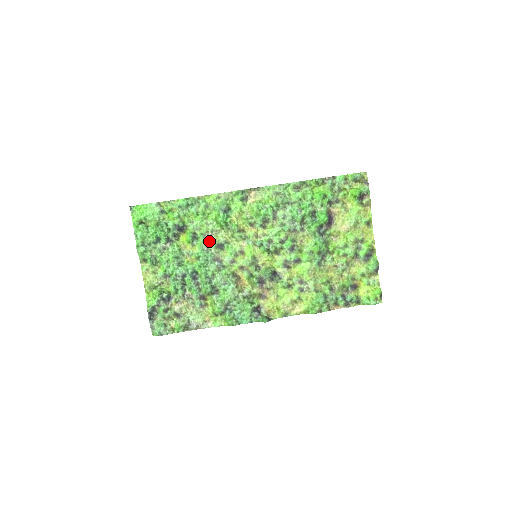
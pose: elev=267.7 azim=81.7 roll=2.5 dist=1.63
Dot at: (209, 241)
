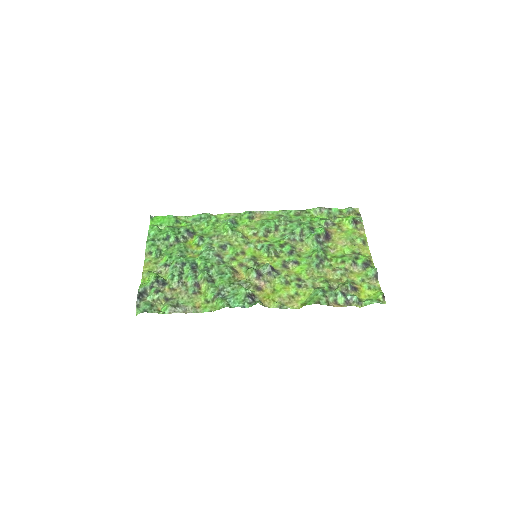
Dot at: (214, 242)
